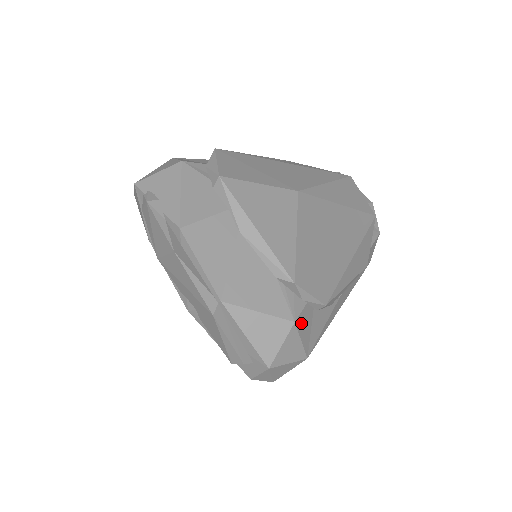
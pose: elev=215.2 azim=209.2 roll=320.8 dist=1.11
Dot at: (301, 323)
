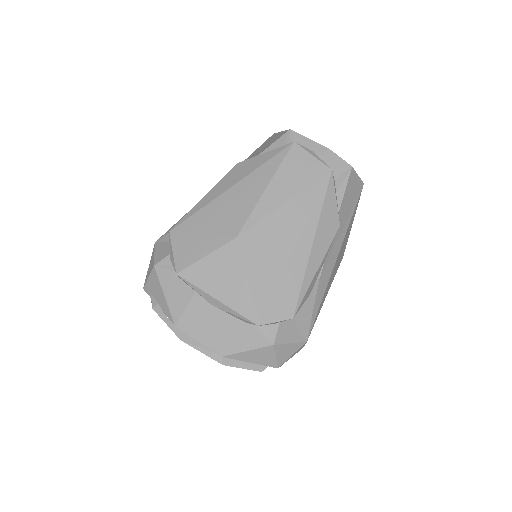
Dot at: (282, 337)
